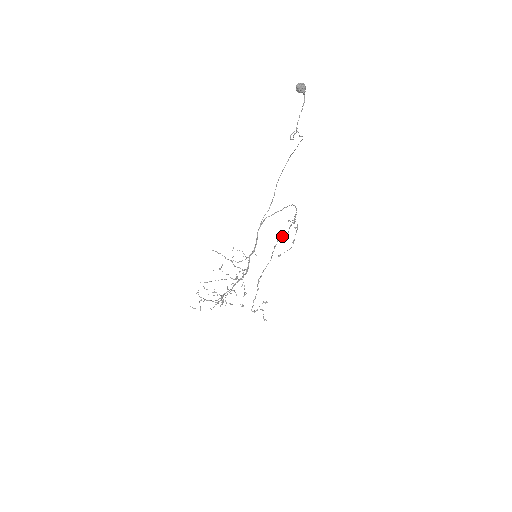
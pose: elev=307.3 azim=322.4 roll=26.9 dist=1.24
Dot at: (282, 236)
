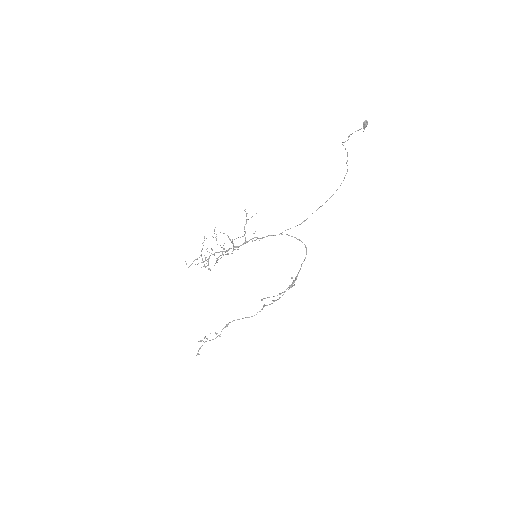
Dot at: (276, 300)
